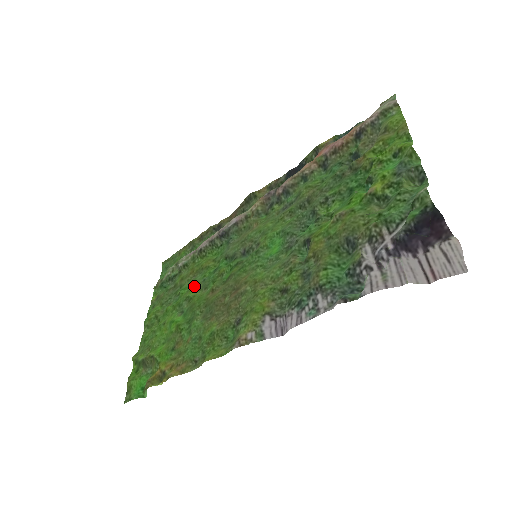
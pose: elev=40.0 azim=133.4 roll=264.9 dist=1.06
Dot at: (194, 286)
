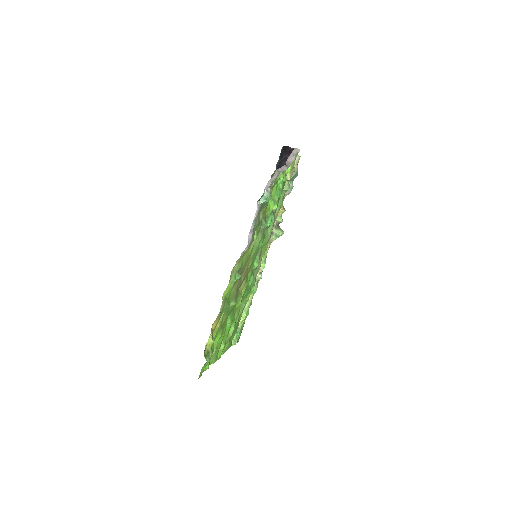
Dot at: (239, 307)
